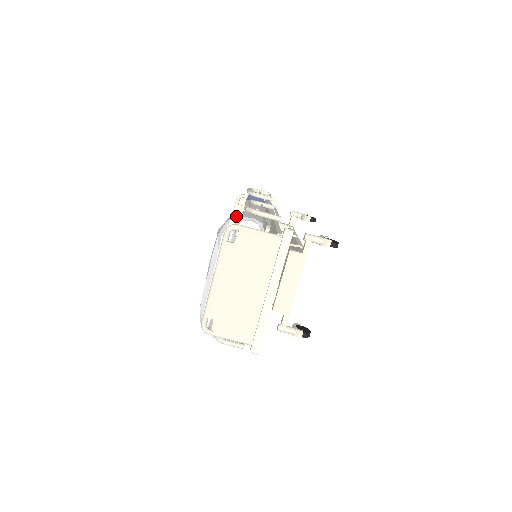
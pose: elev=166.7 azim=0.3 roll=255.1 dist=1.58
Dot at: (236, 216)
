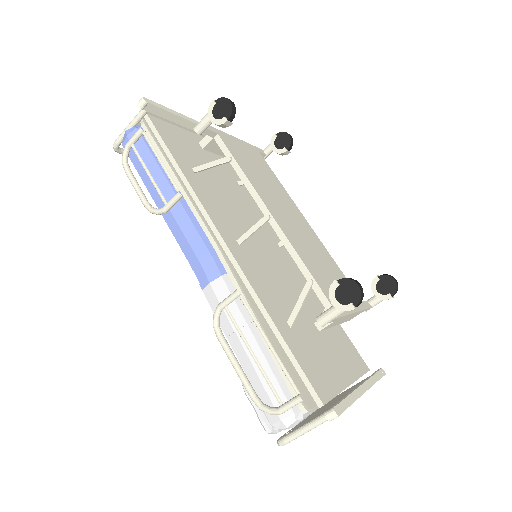
Dot at: (263, 420)
